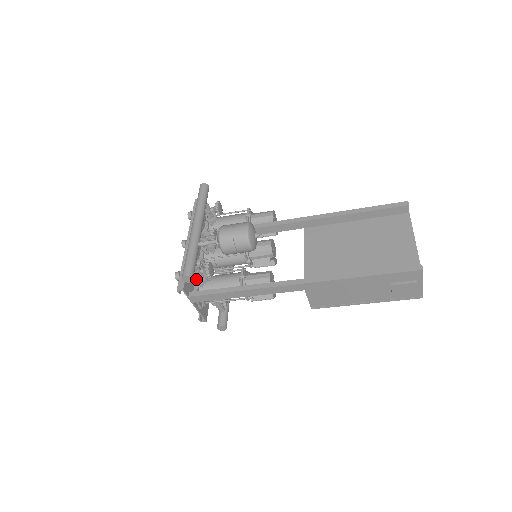
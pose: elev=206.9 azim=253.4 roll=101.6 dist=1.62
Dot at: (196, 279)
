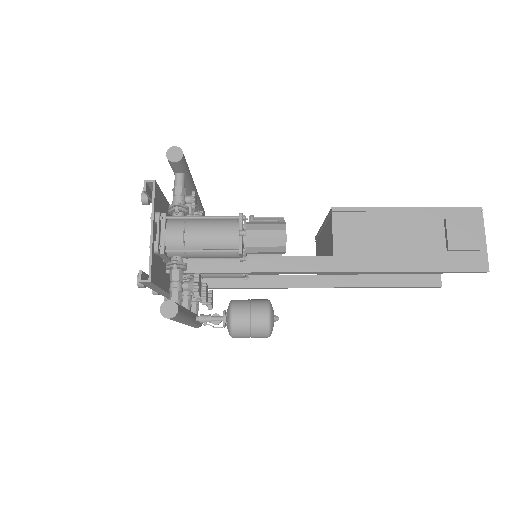
Dot at: occluded
